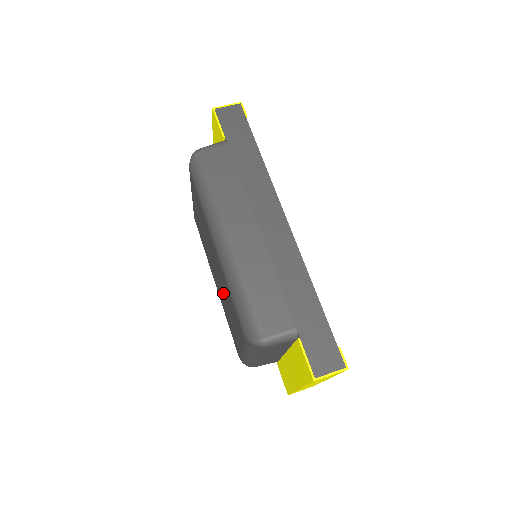
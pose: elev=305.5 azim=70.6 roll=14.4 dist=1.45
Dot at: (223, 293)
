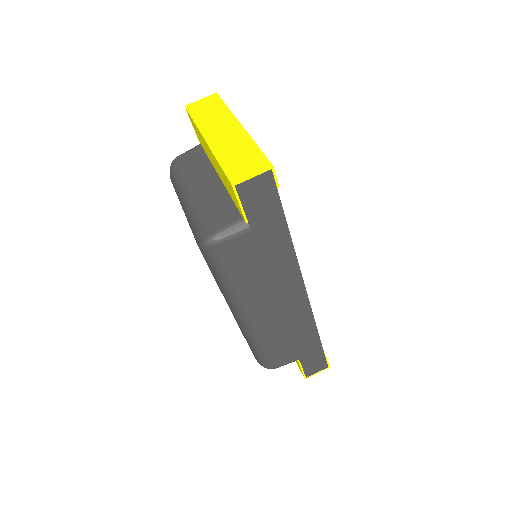
Dot at: occluded
